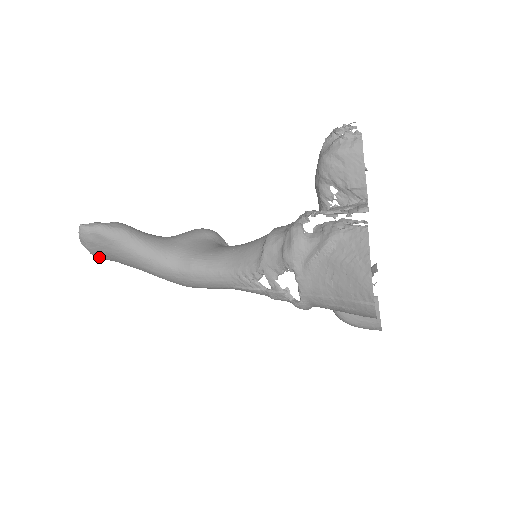
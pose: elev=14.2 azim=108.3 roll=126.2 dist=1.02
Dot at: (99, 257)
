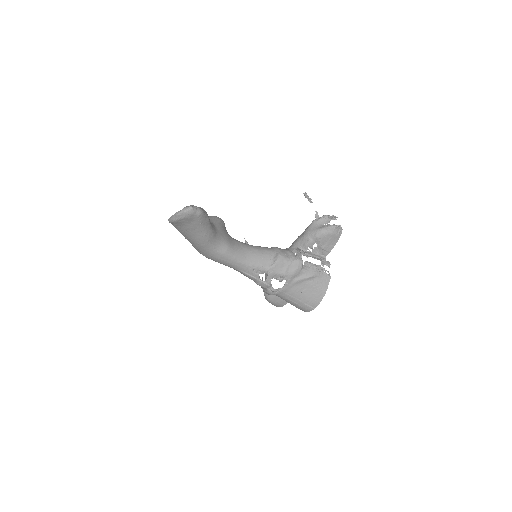
Dot at: (173, 223)
